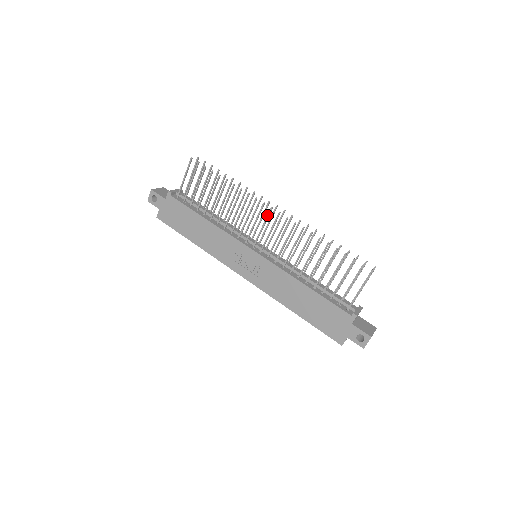
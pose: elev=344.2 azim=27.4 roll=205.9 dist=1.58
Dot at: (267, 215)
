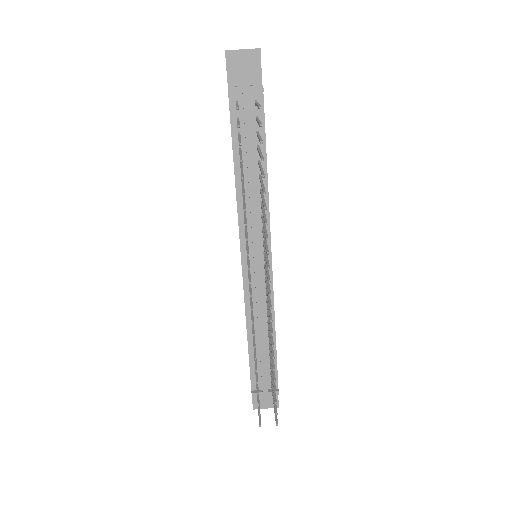
Dot at: (248, 276)
